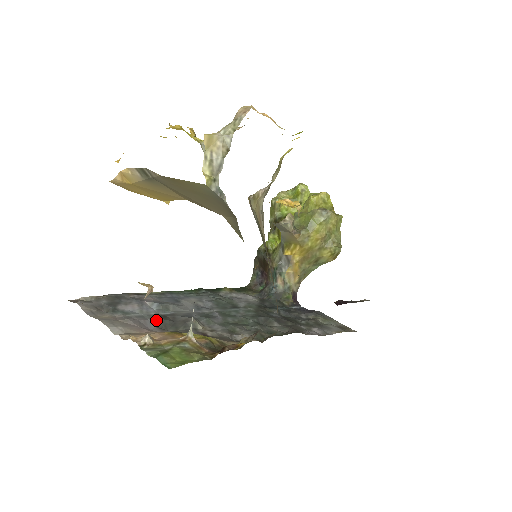
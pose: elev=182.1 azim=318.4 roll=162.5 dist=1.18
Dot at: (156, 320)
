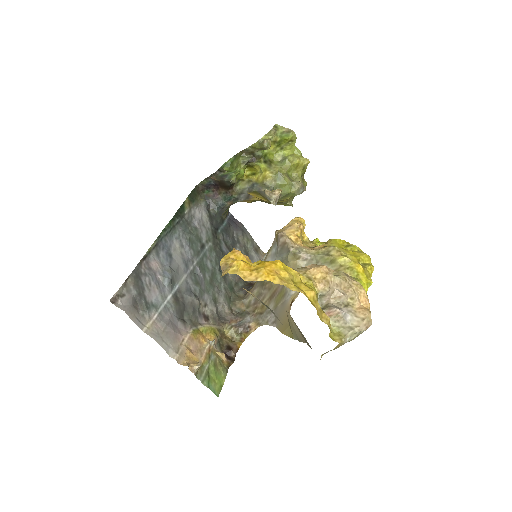
Dot at: (176, 310)
